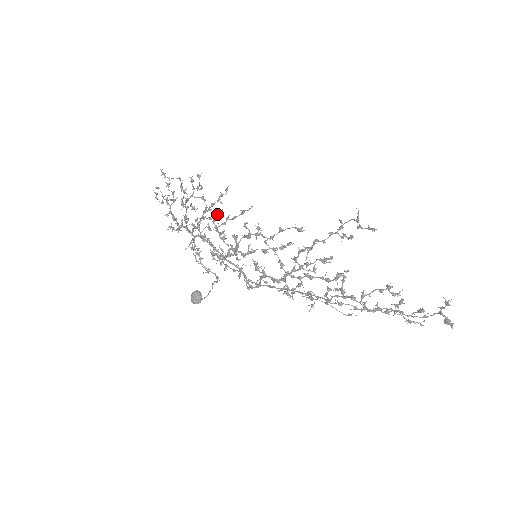
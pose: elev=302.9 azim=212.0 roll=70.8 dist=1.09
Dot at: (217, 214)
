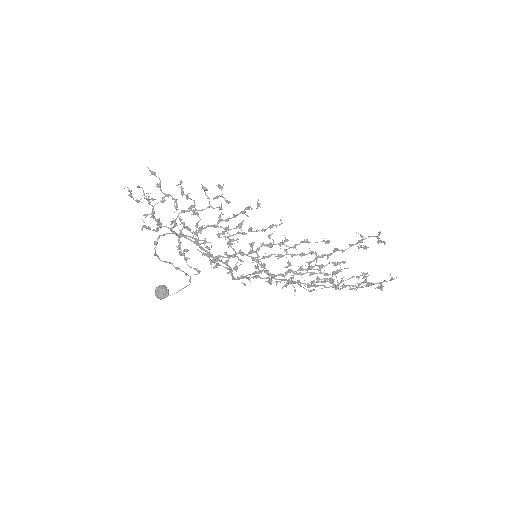
Dot at: (239, 225)
